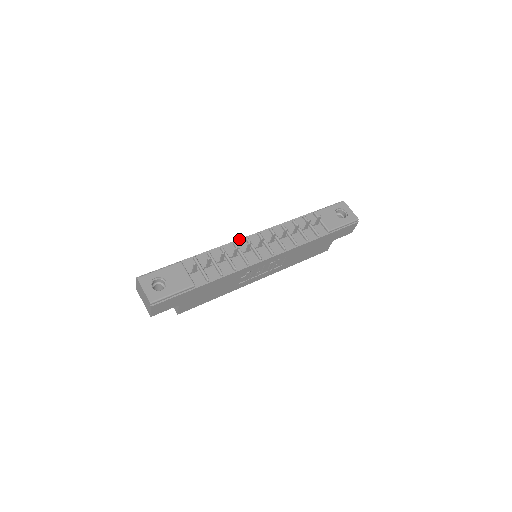
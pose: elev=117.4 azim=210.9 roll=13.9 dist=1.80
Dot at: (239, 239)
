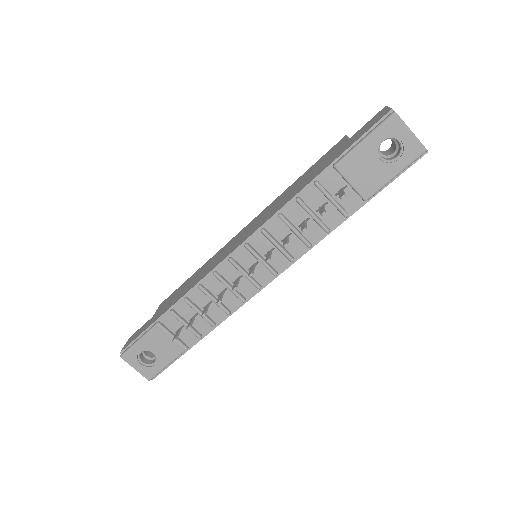
Dot at: (220, 263)
